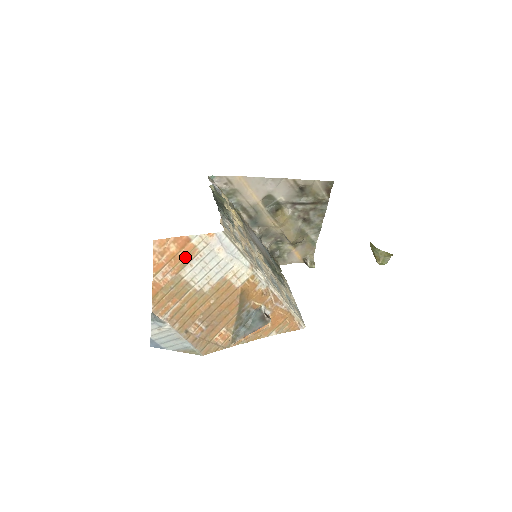
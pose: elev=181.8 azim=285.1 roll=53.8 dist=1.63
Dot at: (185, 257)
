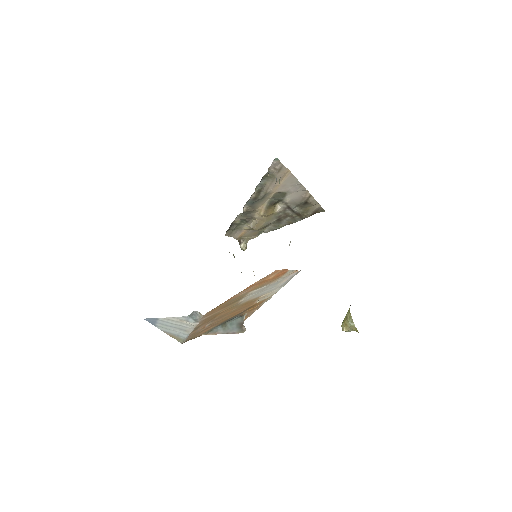
Dot at: (268, 282)
